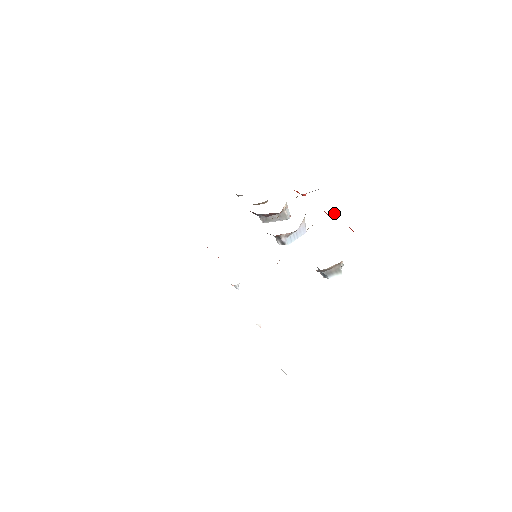
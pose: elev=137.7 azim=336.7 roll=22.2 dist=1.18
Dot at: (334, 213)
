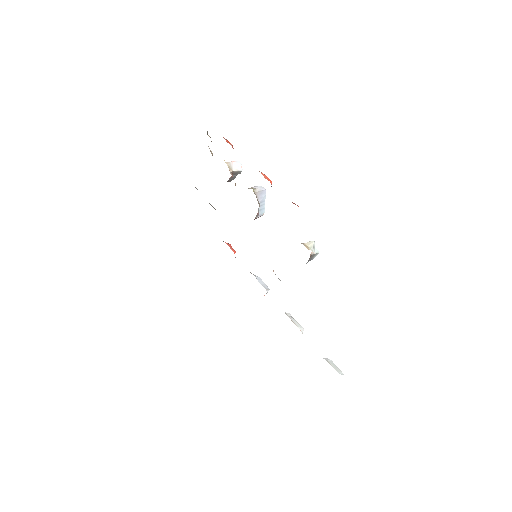
Dot at: occluded
